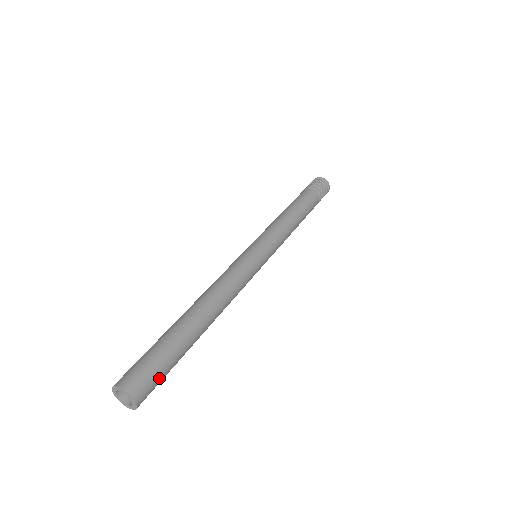
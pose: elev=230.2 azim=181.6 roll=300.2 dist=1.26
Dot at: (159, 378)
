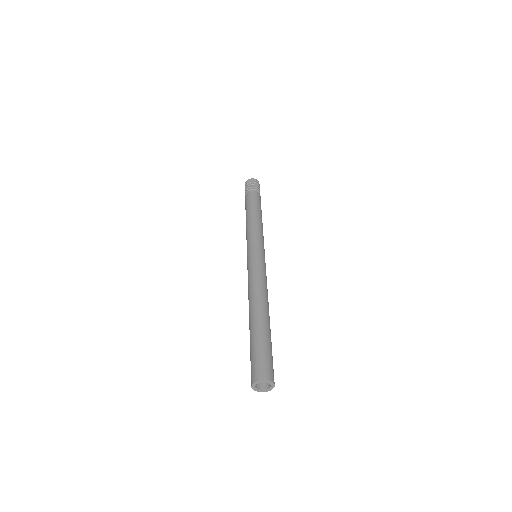
Dot at: occluded
